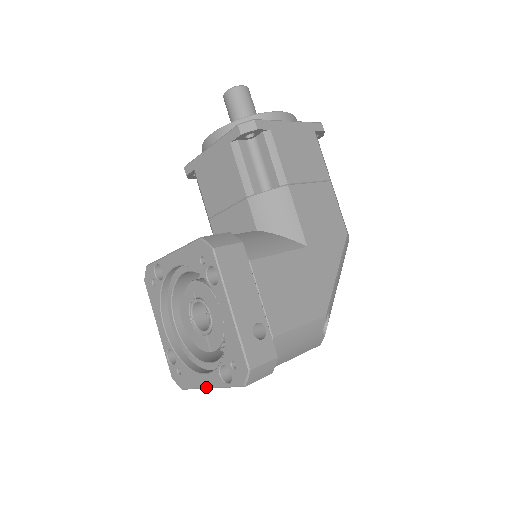
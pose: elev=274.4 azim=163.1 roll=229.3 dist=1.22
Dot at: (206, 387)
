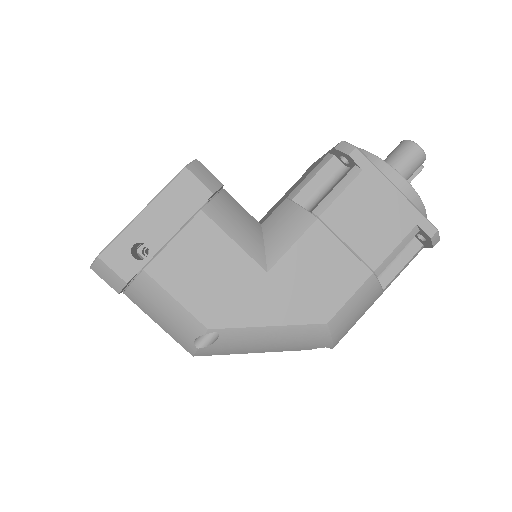
Dot at: occluded
